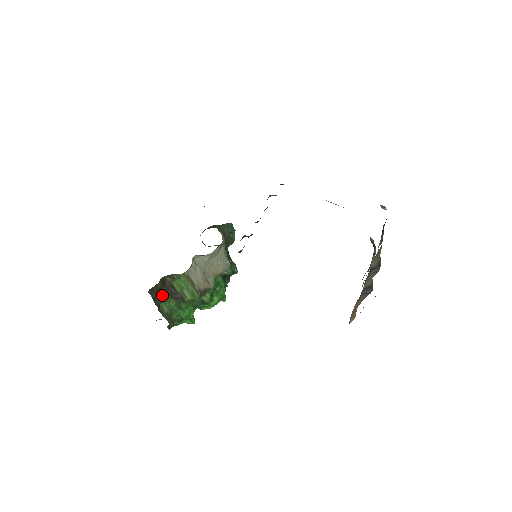
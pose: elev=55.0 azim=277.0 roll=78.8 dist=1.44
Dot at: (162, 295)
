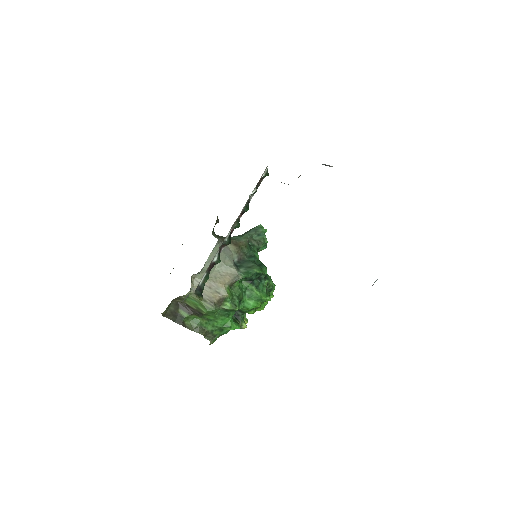
Dot at: (181, 315)
